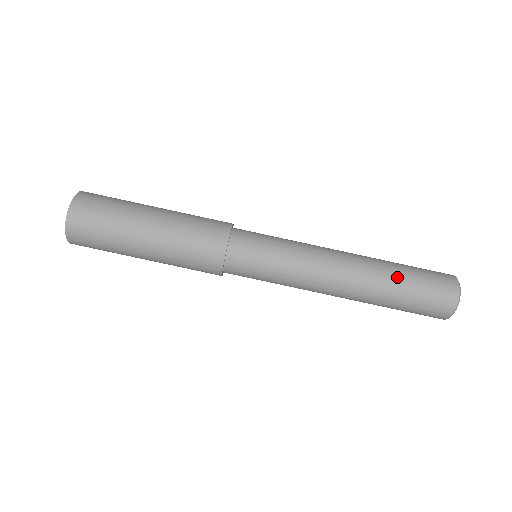
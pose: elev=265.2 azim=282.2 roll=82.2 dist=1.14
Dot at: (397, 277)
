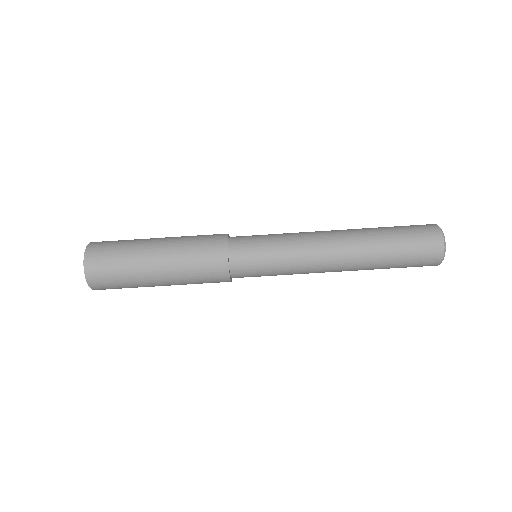
Dot at: (383, 236)
